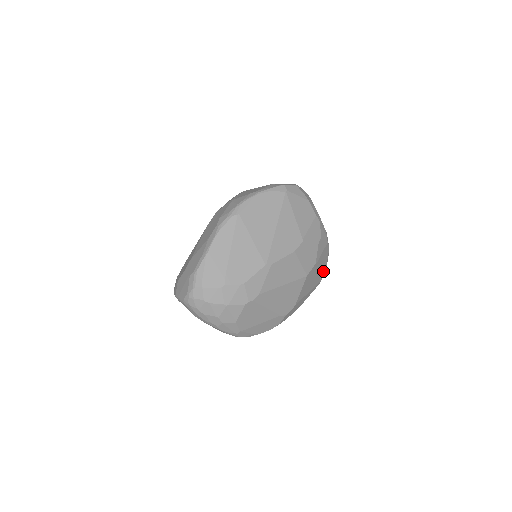
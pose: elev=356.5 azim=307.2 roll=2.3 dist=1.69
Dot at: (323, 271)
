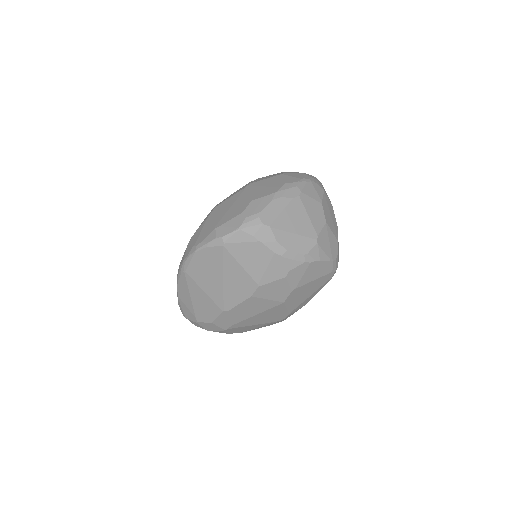
Dot at: (326, 275)
